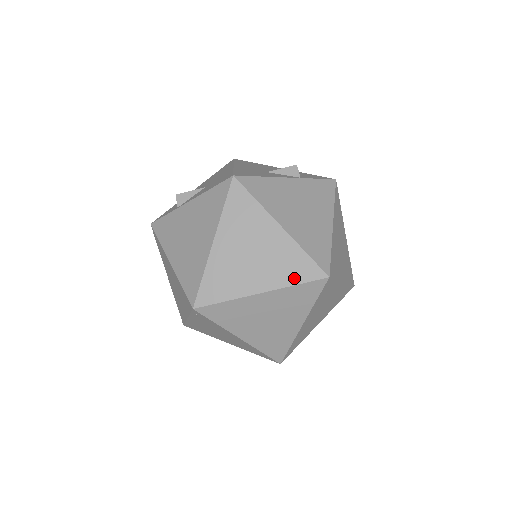
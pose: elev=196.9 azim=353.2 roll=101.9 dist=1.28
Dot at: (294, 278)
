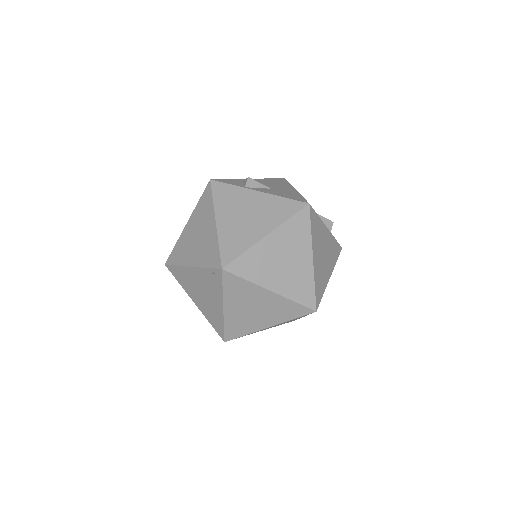
Dot at: (297, 297)
